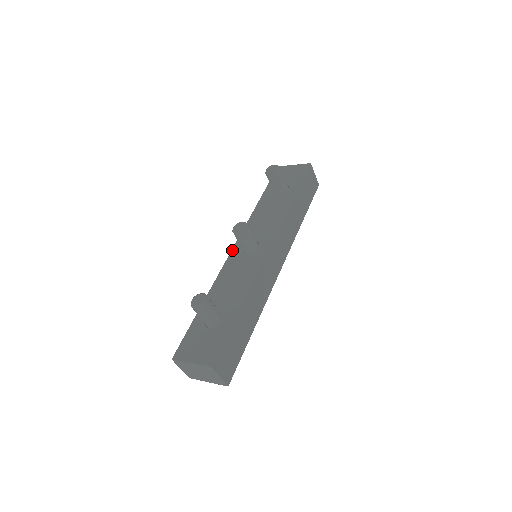
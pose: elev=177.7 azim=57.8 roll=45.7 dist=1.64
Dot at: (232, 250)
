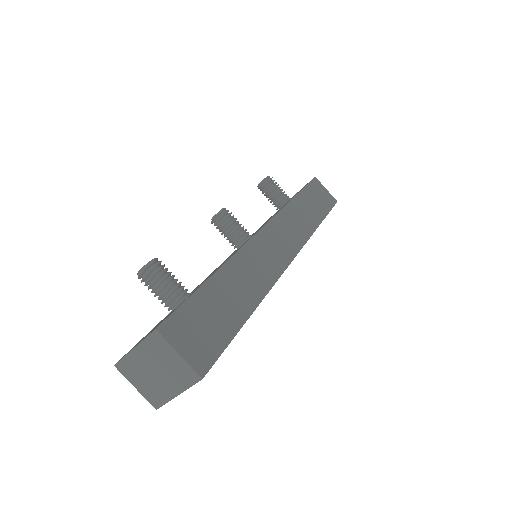
Dot at: occluded
